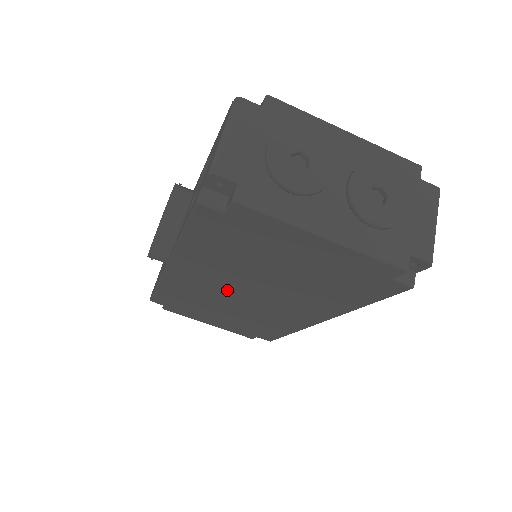
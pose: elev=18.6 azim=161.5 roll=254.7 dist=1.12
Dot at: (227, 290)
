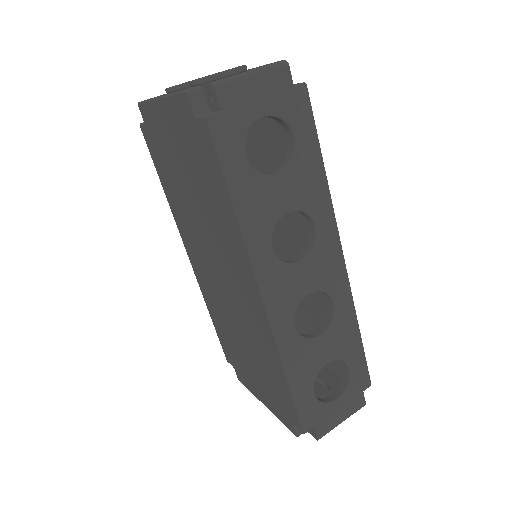
Dot at: (212, 272)
